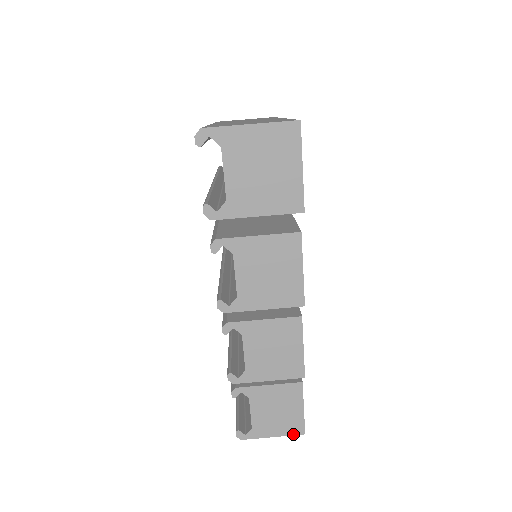
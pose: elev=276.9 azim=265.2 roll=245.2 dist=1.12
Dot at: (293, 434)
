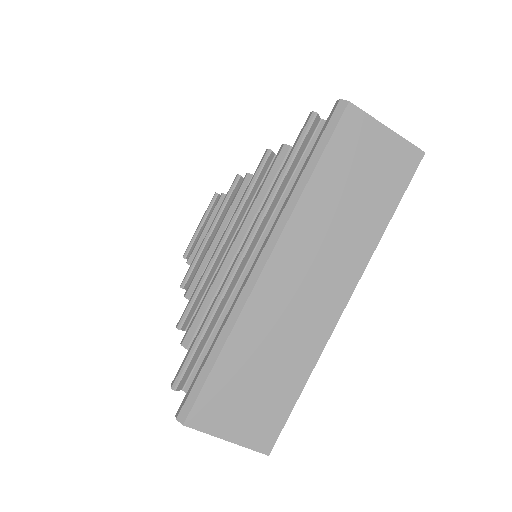
Dot at: occluded
